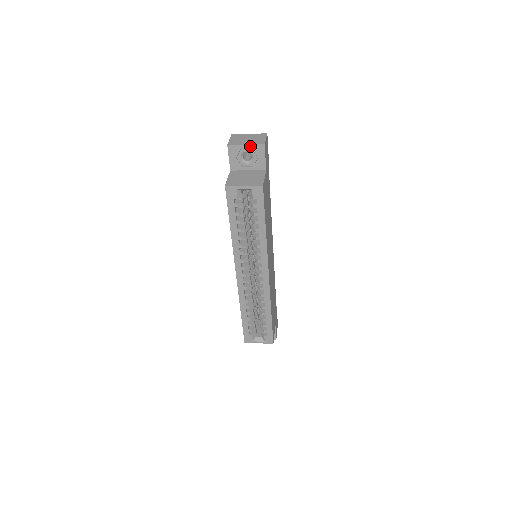
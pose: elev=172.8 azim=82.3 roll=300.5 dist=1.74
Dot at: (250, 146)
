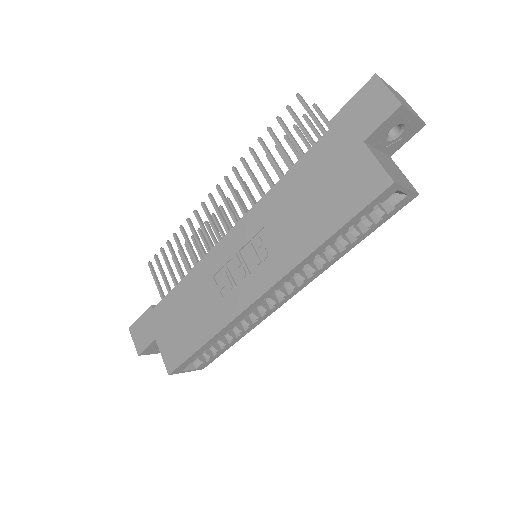
Dot at: (415, 119)
